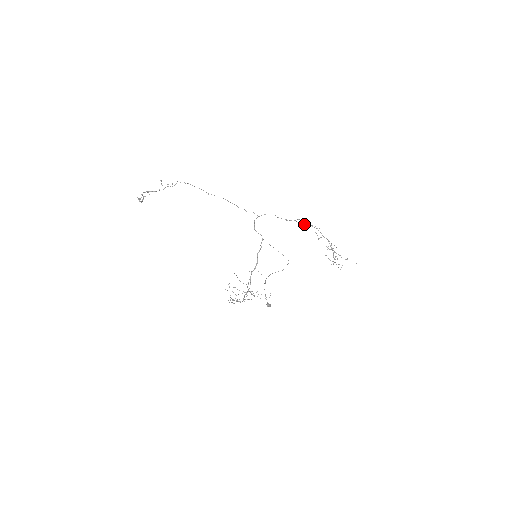
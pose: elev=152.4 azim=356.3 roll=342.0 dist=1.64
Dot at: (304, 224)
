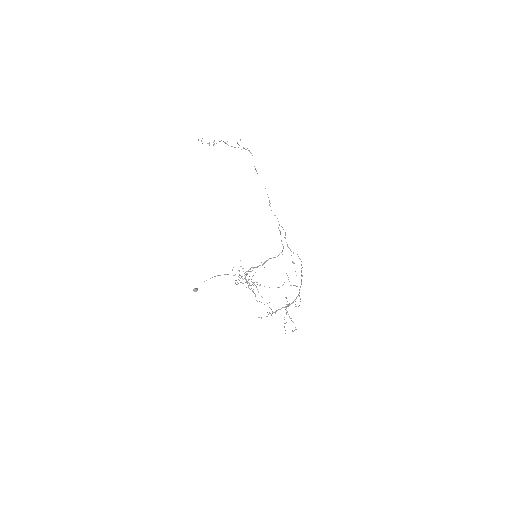
Dot at: occluded
